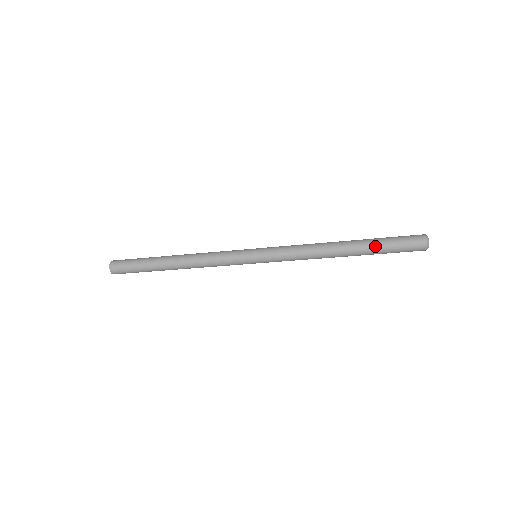
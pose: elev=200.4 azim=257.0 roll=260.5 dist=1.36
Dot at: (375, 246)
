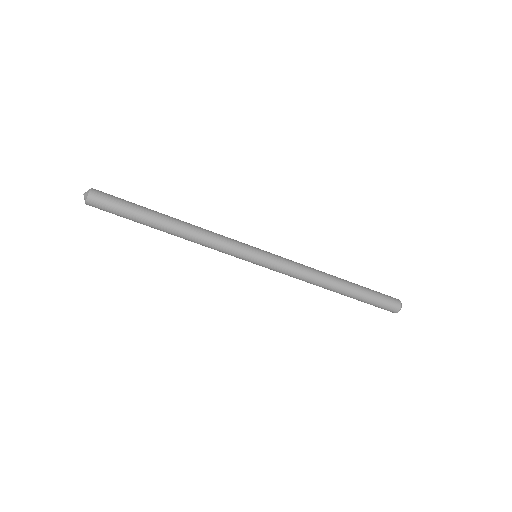
Dot at: (362, 286)
